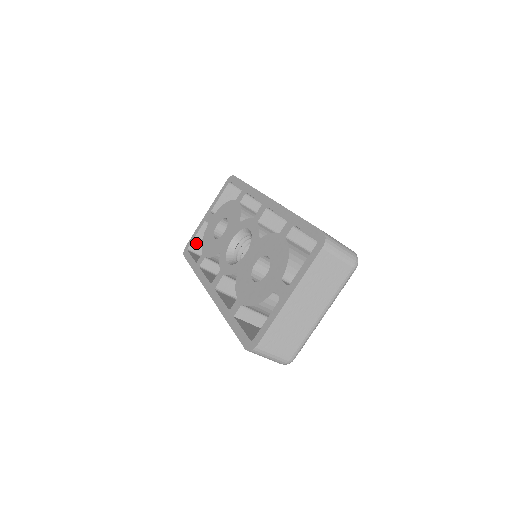
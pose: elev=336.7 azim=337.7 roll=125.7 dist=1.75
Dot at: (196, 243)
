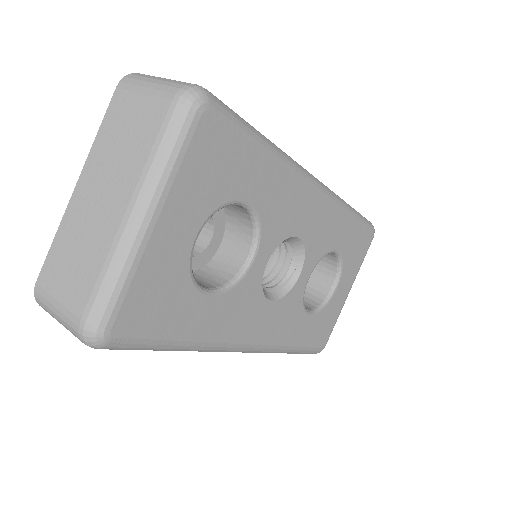
Dot at: occluded
